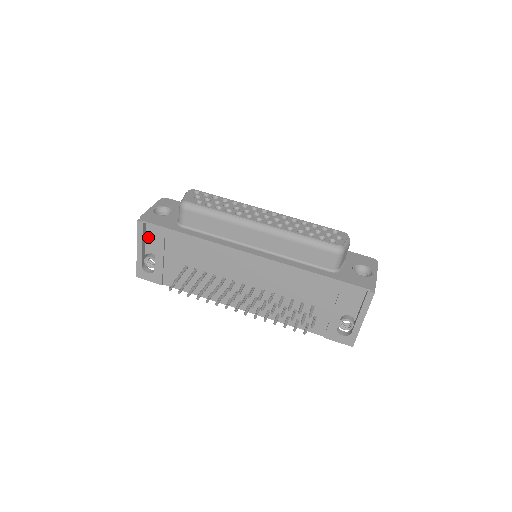
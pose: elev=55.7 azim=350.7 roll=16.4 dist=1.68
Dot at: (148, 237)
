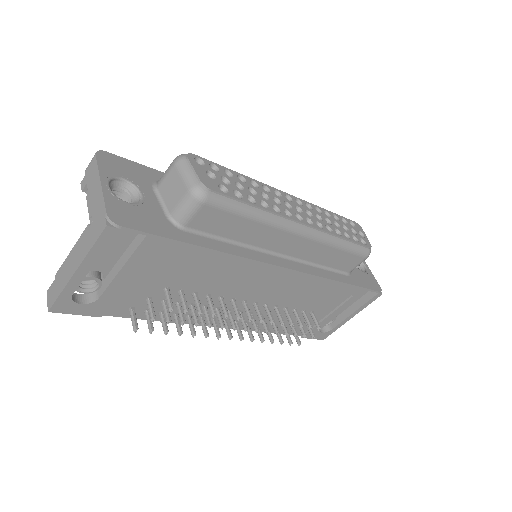
Dot at: occluded
